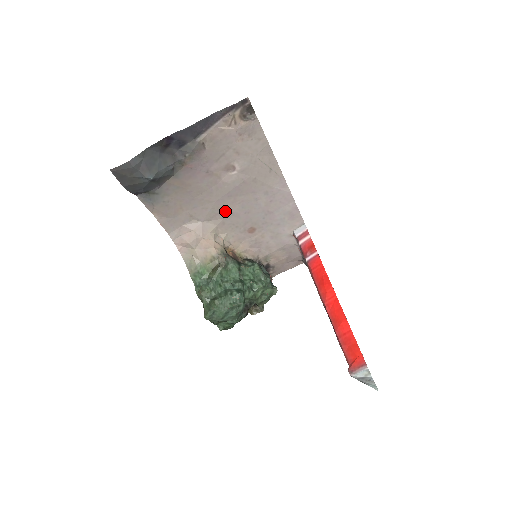
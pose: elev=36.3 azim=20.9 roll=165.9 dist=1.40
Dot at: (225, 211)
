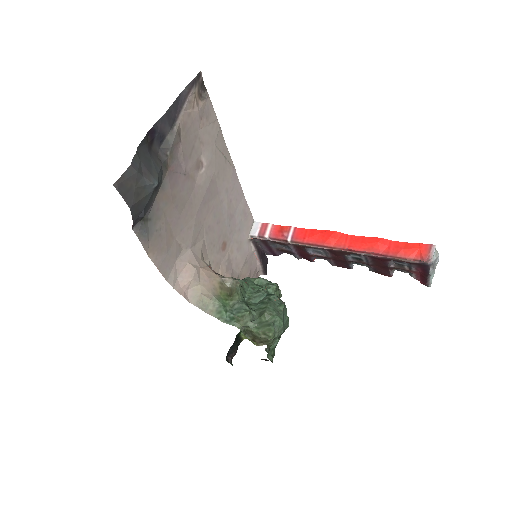
Dot at: (203, 226)
